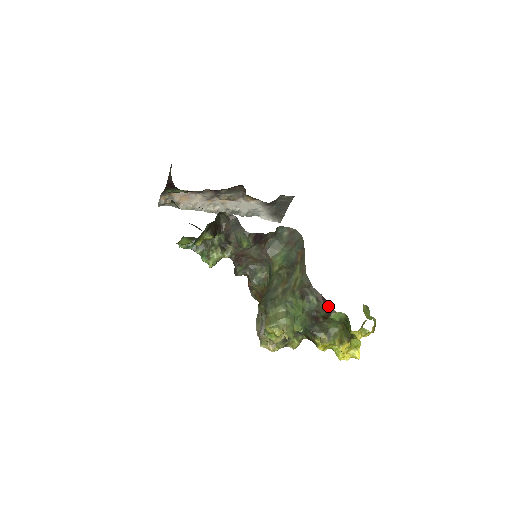
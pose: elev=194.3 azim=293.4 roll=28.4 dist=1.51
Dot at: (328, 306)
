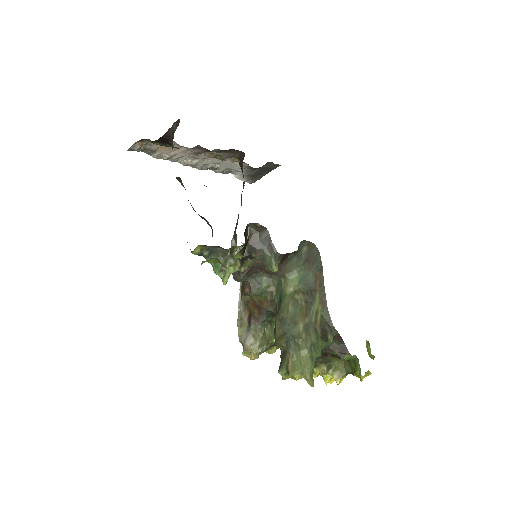
Dot at: (344, 348)
